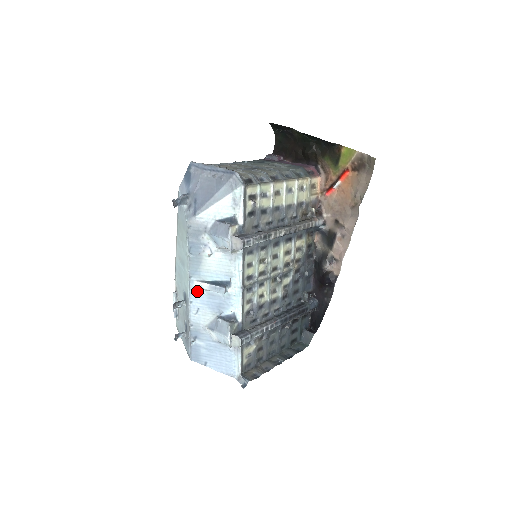
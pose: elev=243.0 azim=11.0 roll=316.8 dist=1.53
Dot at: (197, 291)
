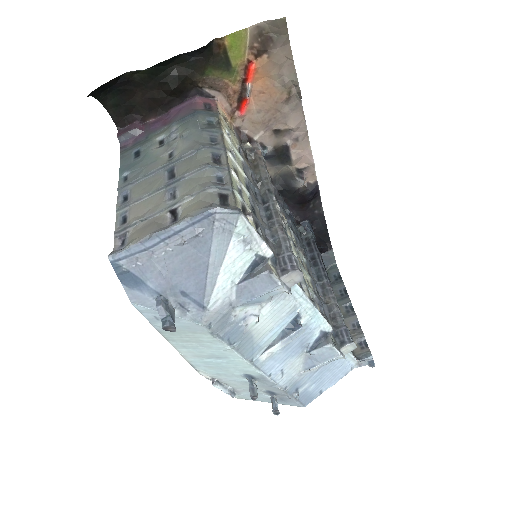
Dot at: (268, 361)
